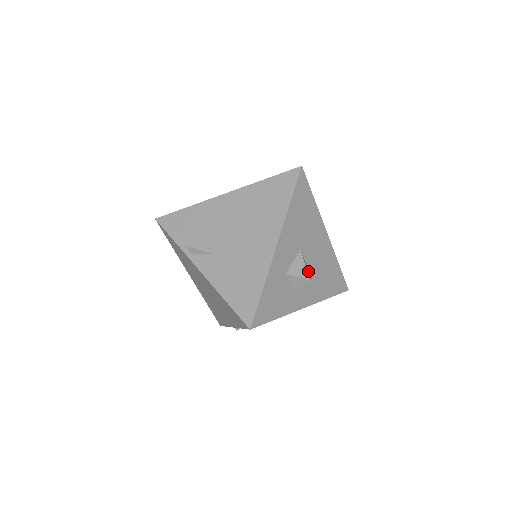
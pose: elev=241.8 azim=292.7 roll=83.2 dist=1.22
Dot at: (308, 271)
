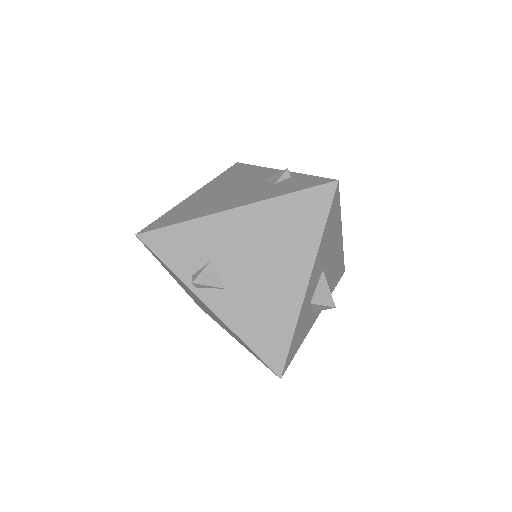
Dot at: occluded
